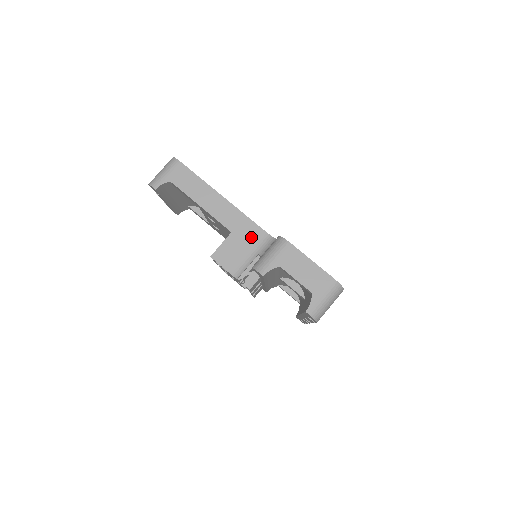
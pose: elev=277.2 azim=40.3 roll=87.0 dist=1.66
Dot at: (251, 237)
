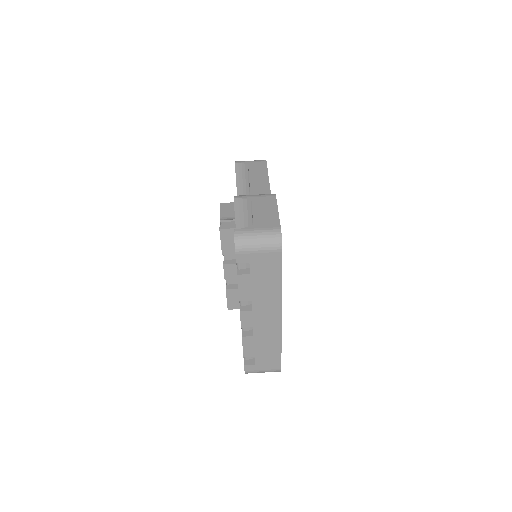
Dot at: occluded
